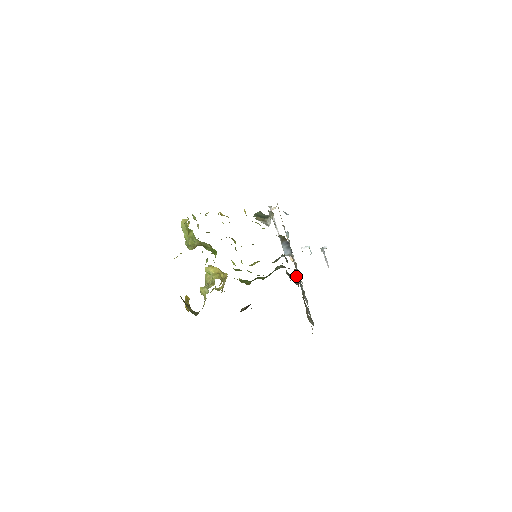
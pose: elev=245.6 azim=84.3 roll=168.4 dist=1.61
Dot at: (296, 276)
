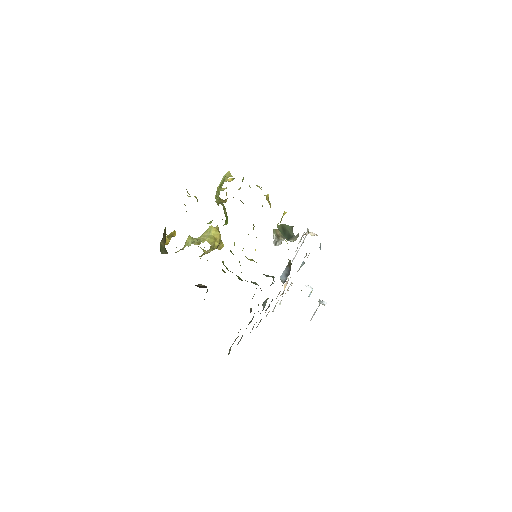
Dot at: occluded
